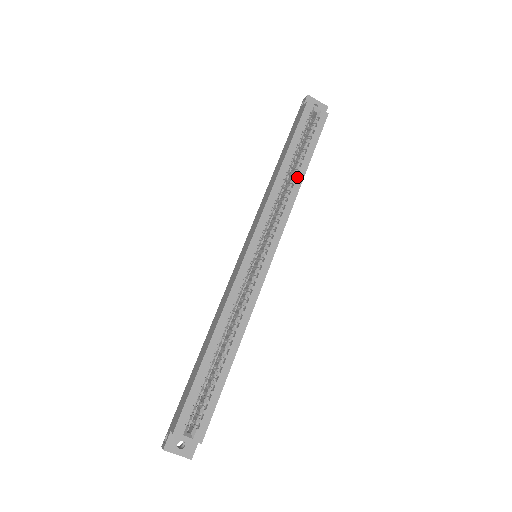
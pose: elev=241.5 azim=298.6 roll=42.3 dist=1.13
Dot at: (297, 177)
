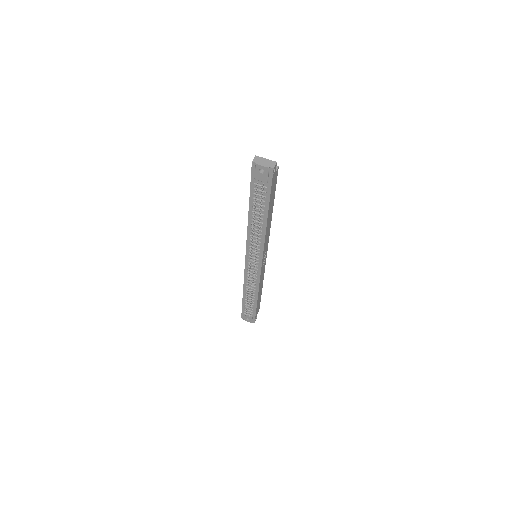
Dot at: occluded
